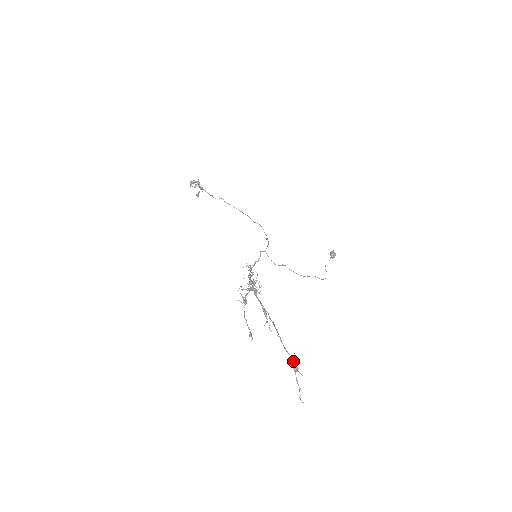
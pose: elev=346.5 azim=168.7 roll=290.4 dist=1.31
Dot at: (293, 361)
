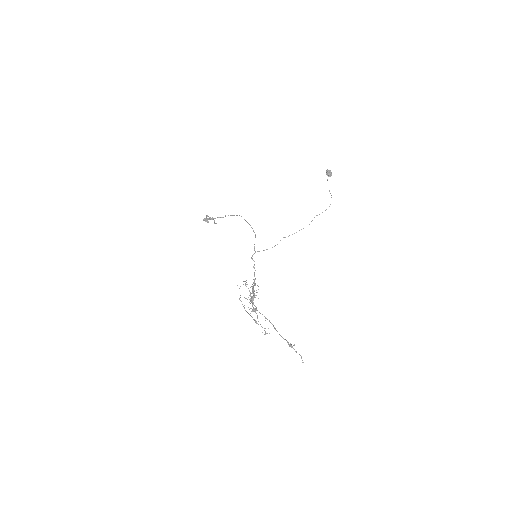
Dot at: (287, 342)
